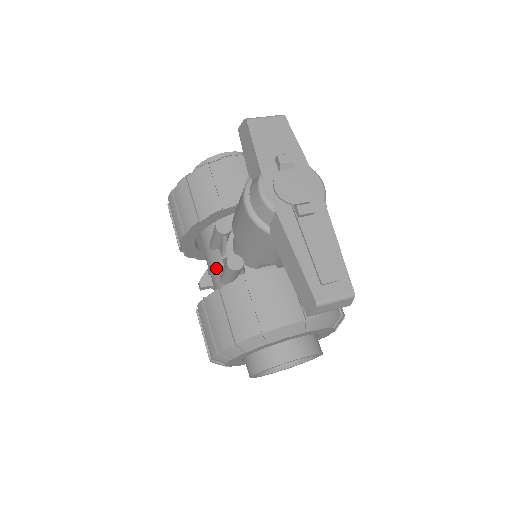
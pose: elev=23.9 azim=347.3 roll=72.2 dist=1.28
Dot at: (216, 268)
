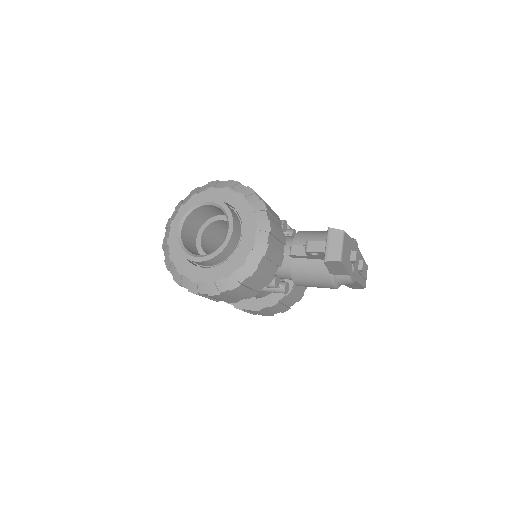
Dot at: occluded
